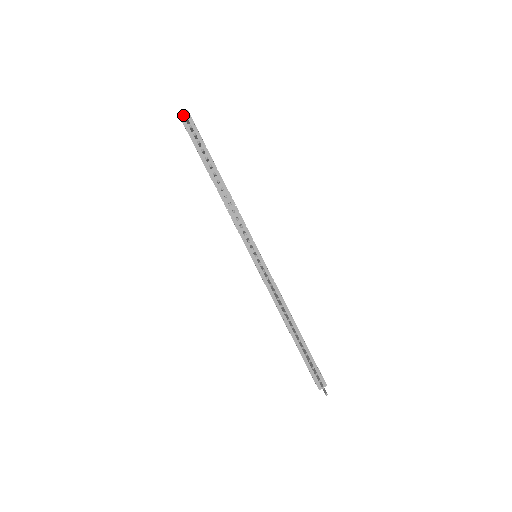
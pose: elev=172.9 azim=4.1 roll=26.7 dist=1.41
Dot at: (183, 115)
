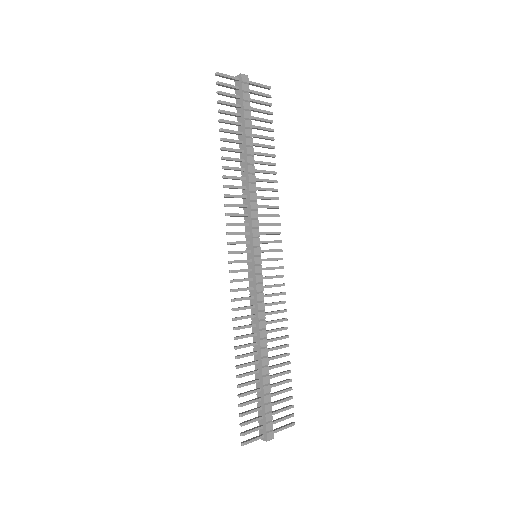
Dot at: (230, 79)
